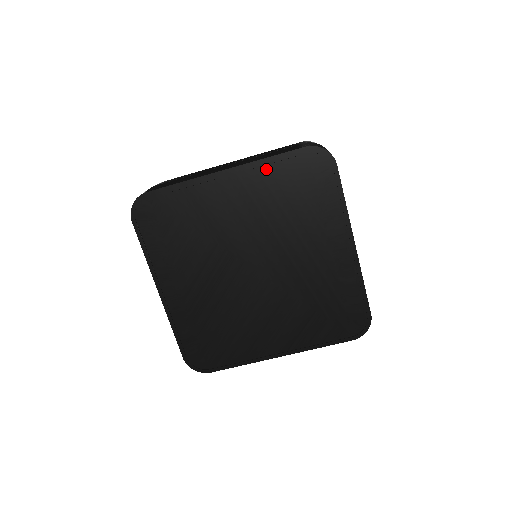
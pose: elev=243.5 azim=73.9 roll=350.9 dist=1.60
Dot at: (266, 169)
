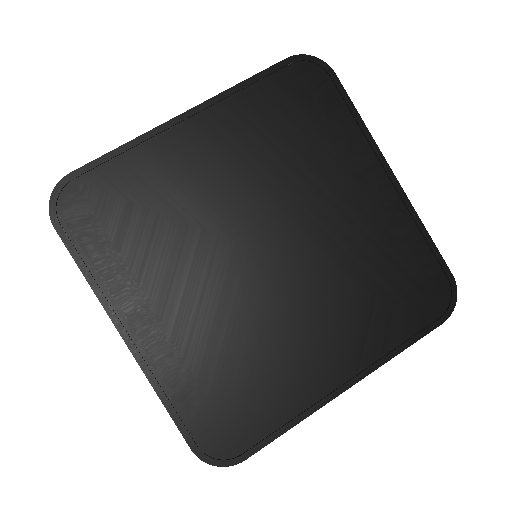
Dot at: (243, 99)
